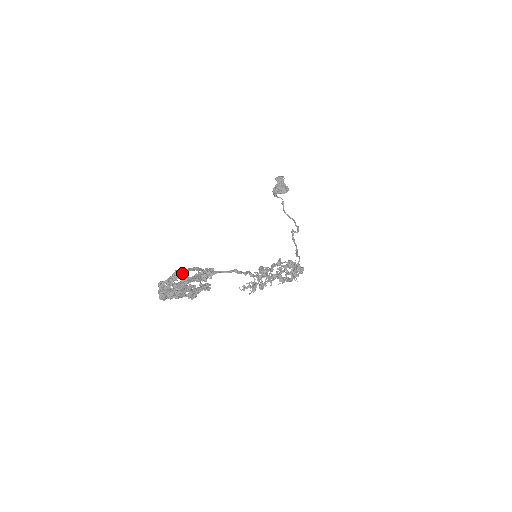
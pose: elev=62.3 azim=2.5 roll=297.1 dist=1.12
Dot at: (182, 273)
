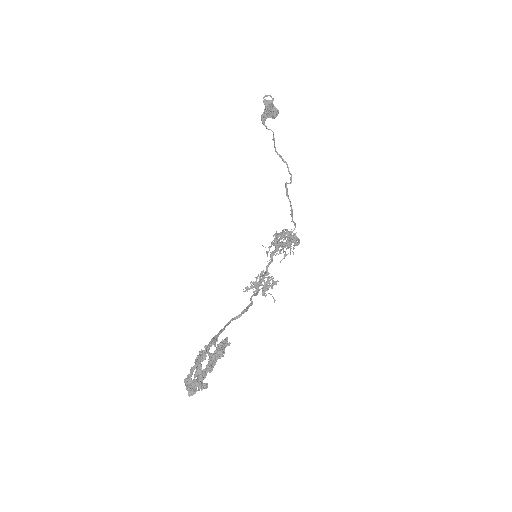
Dot at: occluded
